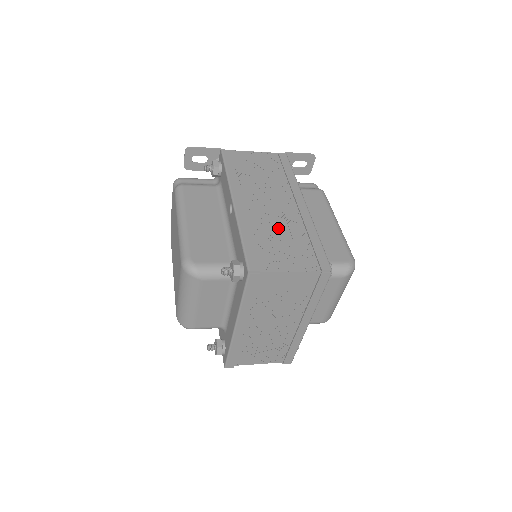
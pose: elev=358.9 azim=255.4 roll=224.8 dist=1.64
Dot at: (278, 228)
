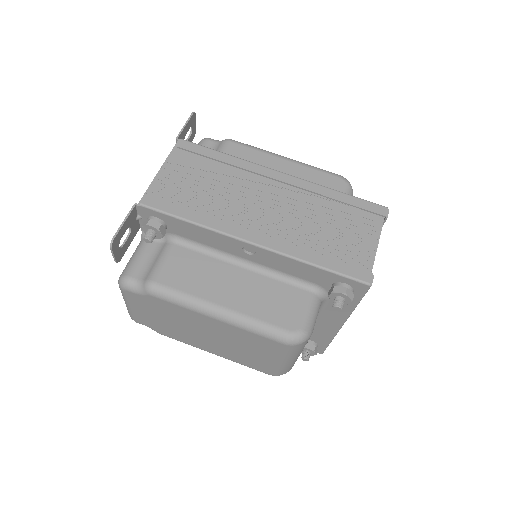
Dot at: (310, 221)
